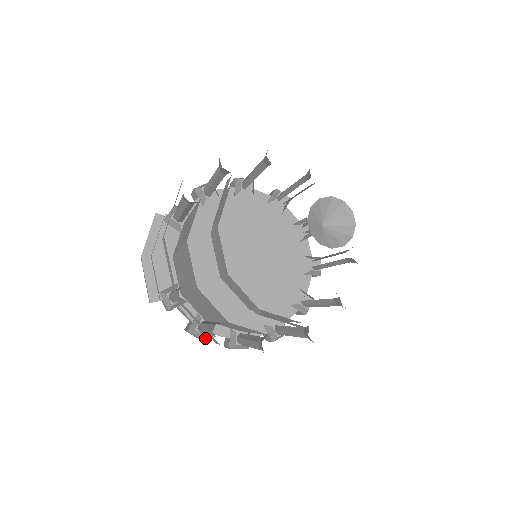
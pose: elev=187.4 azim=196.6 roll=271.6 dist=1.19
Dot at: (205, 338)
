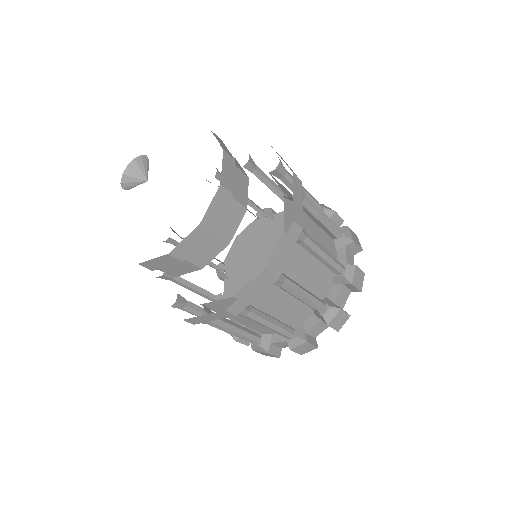
Dot at: occluded
